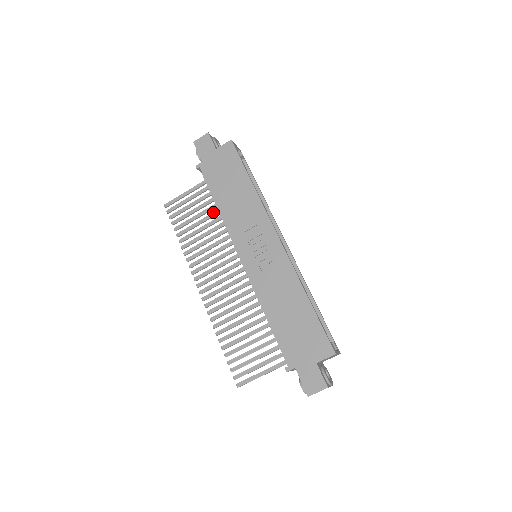
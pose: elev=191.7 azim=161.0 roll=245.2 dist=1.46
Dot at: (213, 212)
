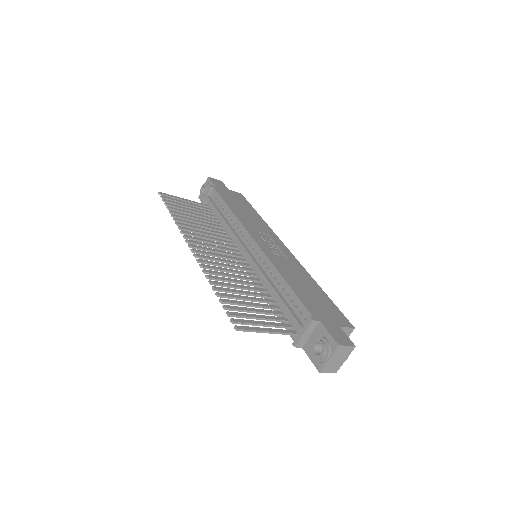
Dot at: (210, 220)
